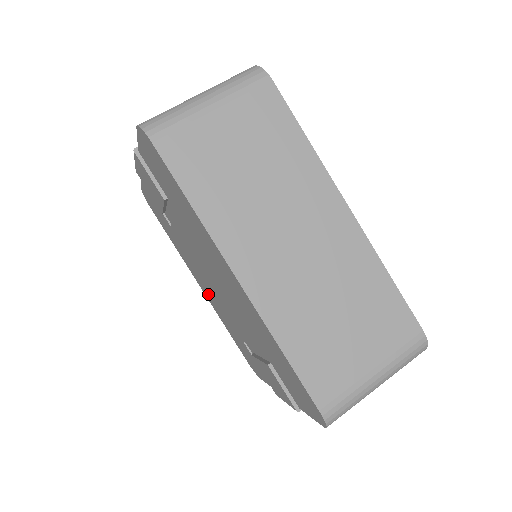
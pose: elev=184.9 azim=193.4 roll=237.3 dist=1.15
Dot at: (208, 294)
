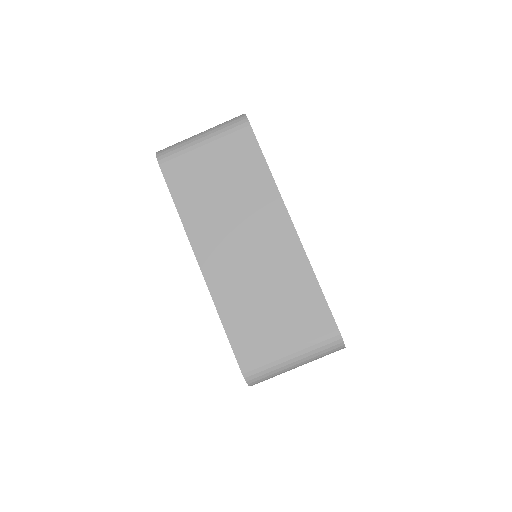
Dot at: occluded
